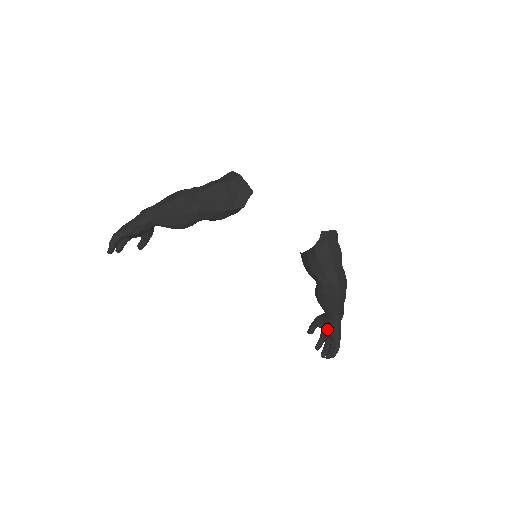
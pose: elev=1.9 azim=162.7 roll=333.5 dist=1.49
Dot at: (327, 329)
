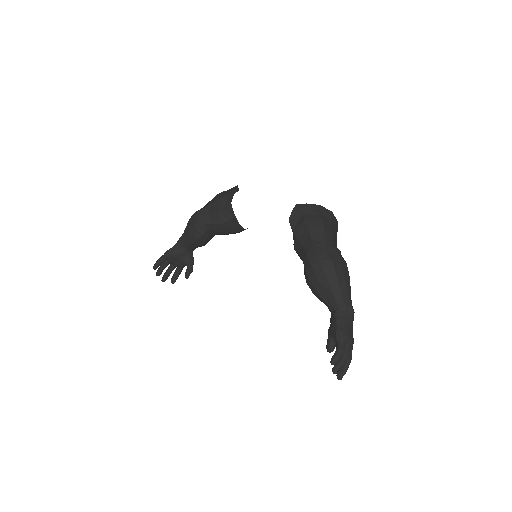
Dot at: occluded
